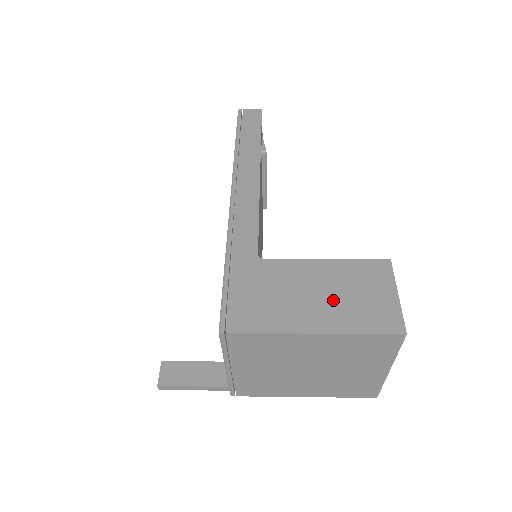
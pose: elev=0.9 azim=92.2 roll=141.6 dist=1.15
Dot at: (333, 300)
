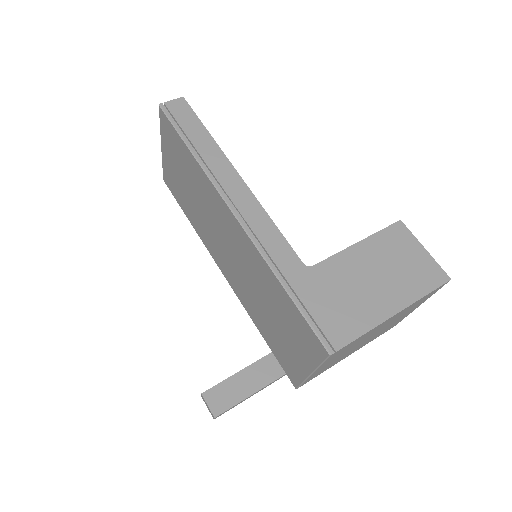
Dot at: (389, 277)
